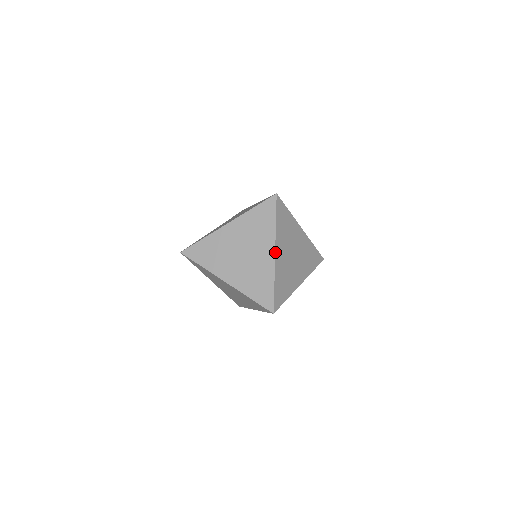
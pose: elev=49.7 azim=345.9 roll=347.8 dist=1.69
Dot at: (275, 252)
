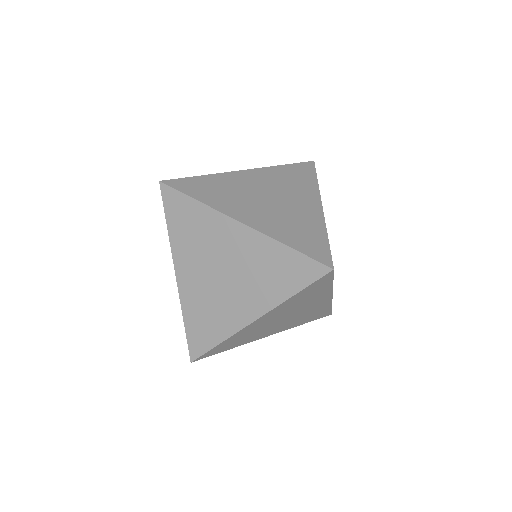
Dot at: (332, 296)
